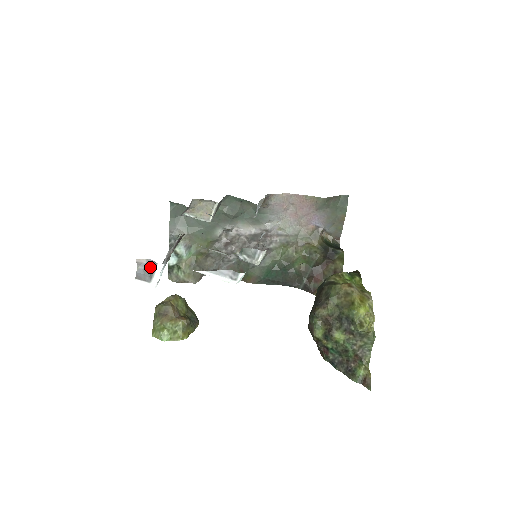
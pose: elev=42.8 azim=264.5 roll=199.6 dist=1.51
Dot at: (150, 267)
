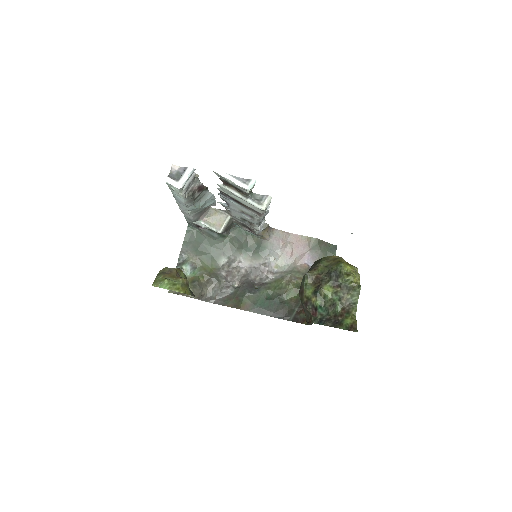
Dot at: (180, 173)
